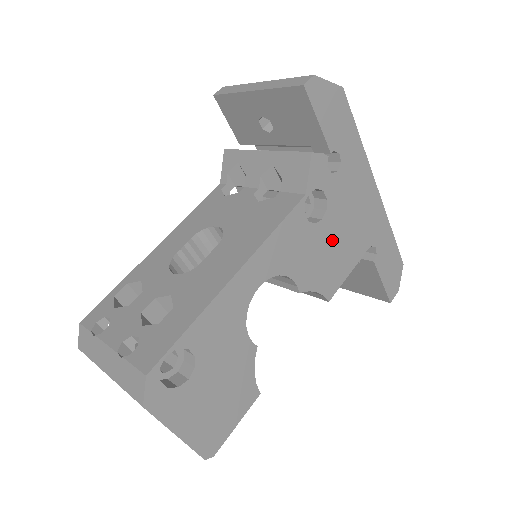
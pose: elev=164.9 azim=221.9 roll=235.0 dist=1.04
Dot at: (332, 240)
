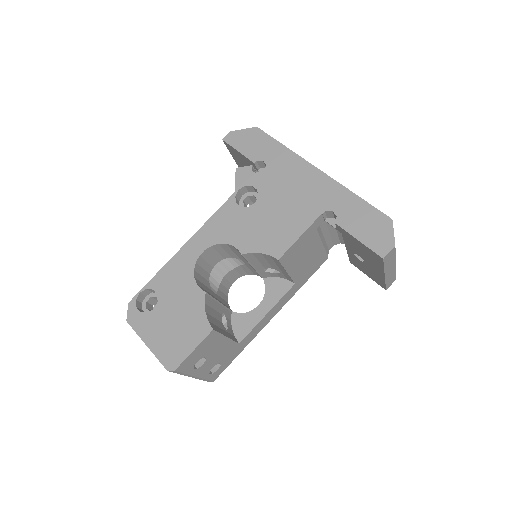
Dot at: (270, 214)
